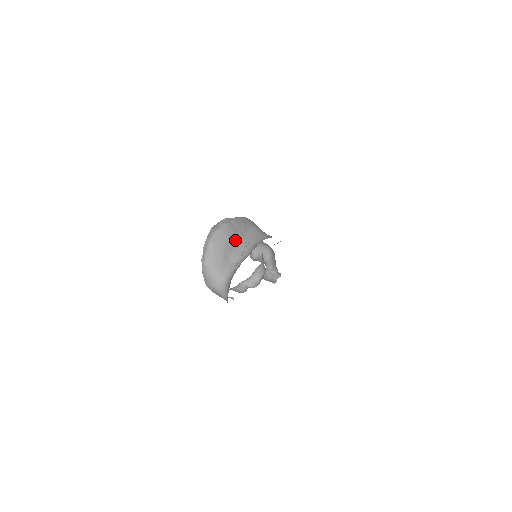
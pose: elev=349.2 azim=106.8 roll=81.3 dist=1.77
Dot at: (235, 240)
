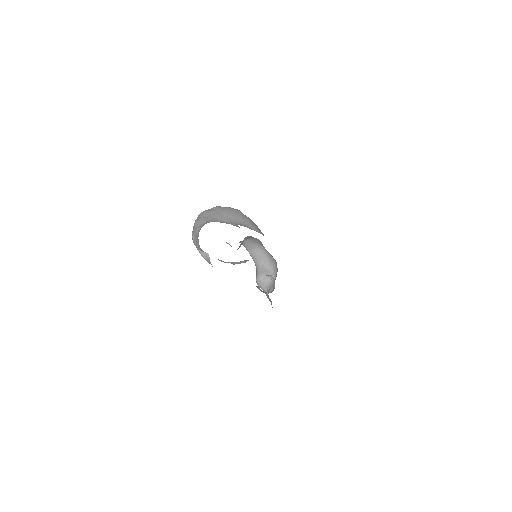
Dot at: (239, 220)
